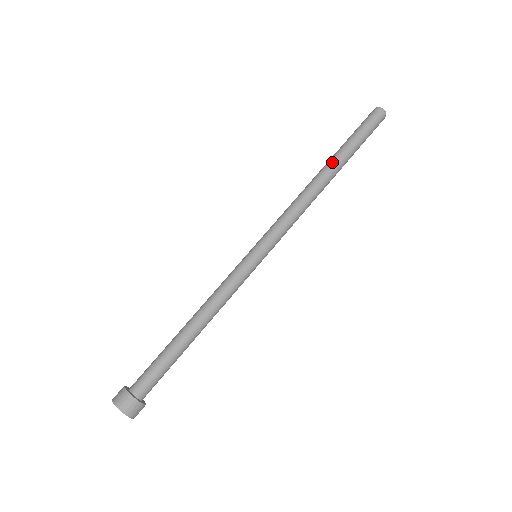
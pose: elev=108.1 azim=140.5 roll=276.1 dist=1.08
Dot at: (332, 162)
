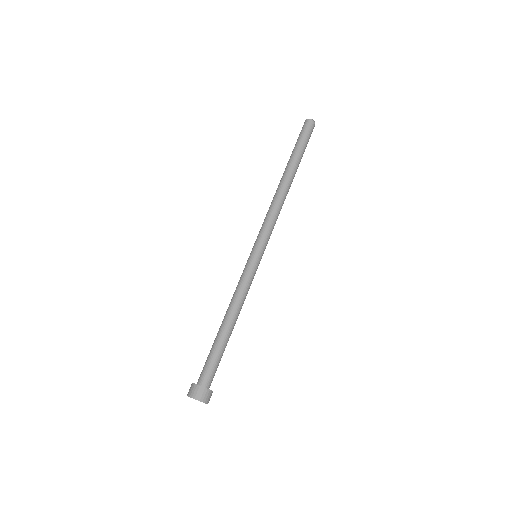
Dot at: (291, 170)
